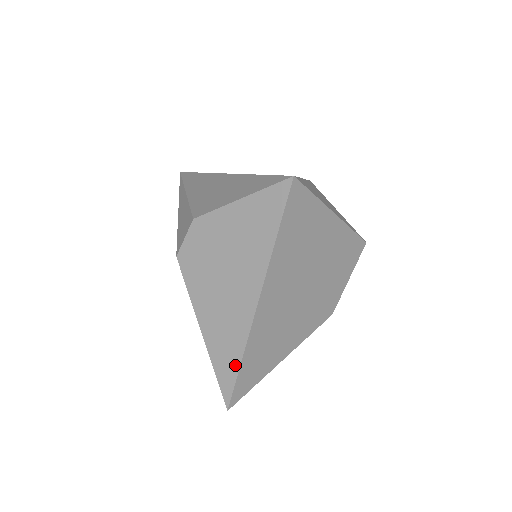
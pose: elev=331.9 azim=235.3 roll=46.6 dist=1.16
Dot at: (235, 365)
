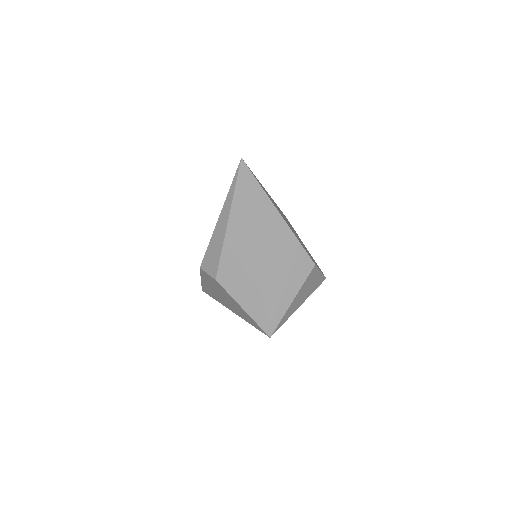
Dot at: (211, 296)
